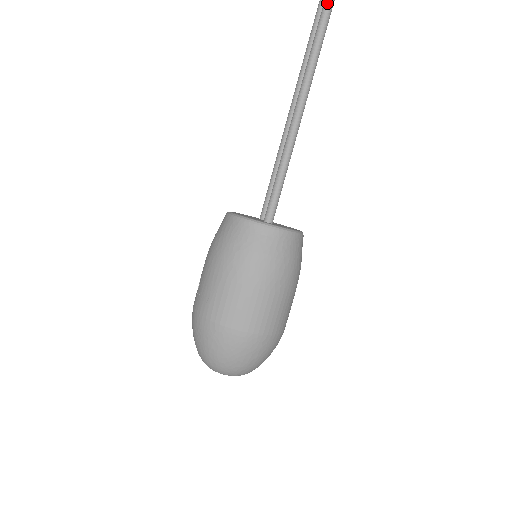
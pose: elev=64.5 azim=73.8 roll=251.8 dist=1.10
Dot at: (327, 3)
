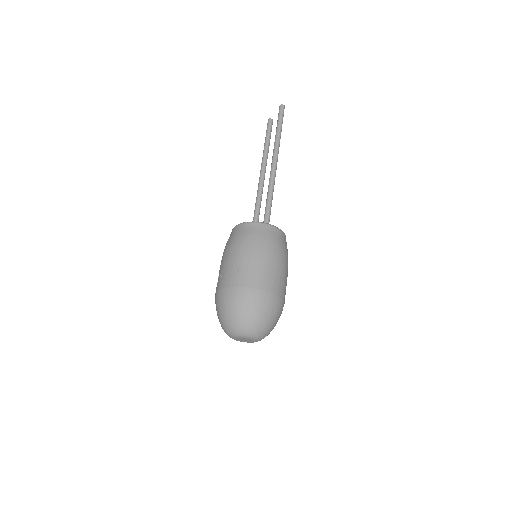
Dot at: (281, 115)
